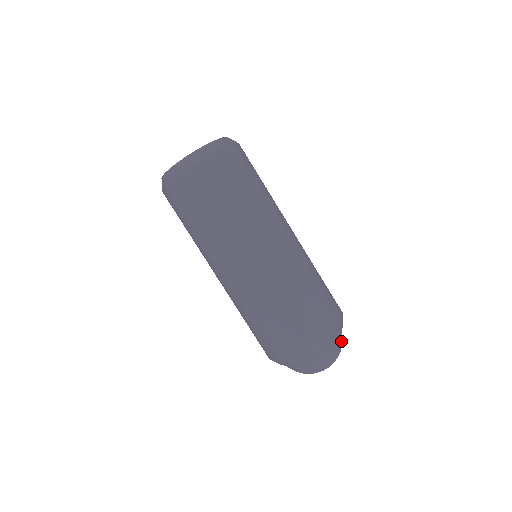
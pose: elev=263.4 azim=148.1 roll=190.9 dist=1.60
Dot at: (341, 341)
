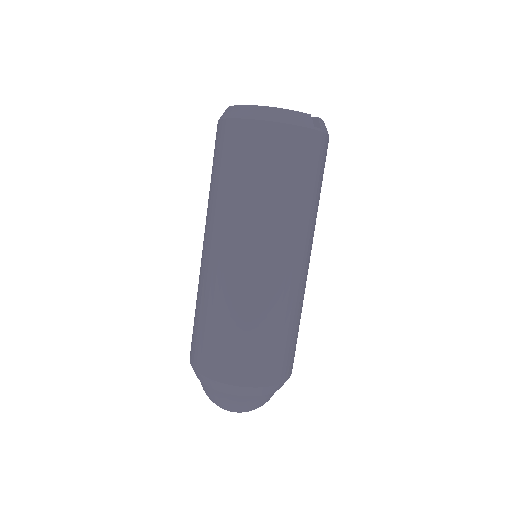
Dot at: (255, 403)
